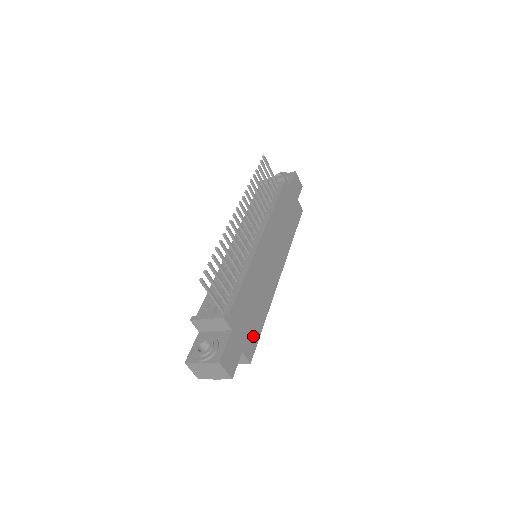
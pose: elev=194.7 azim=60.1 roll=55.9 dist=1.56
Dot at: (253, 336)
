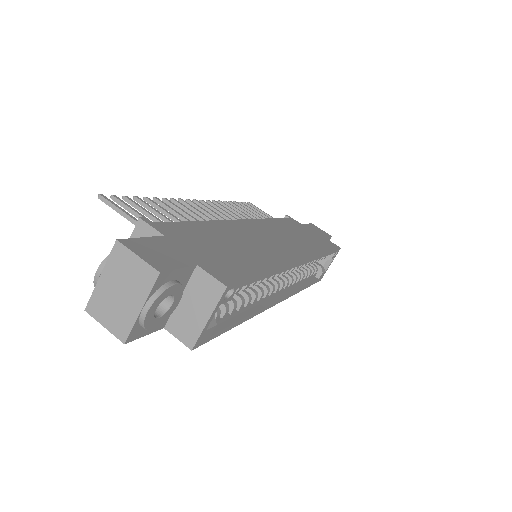
Dot at: (232, 268)
